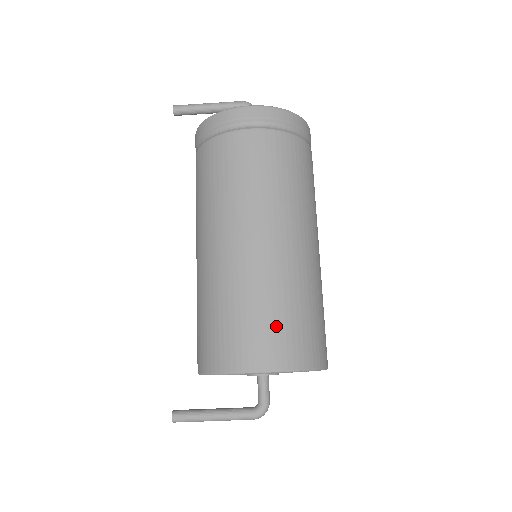
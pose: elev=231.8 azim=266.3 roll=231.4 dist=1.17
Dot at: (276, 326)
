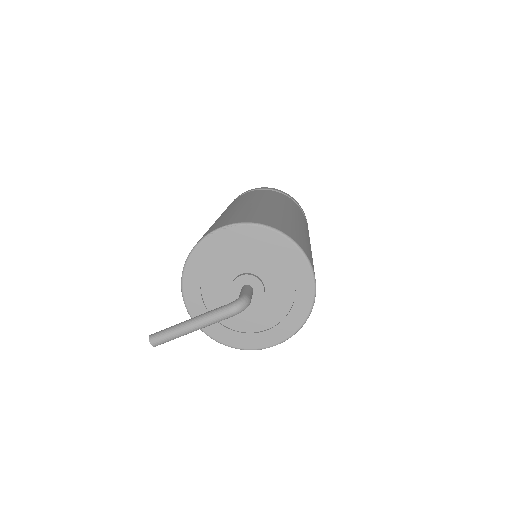
Dot at: (240, 215)
